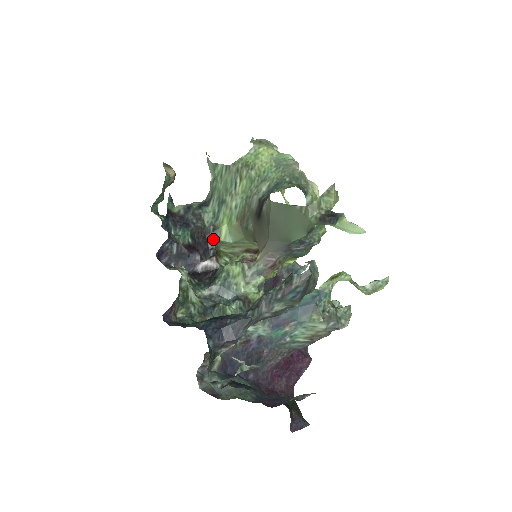
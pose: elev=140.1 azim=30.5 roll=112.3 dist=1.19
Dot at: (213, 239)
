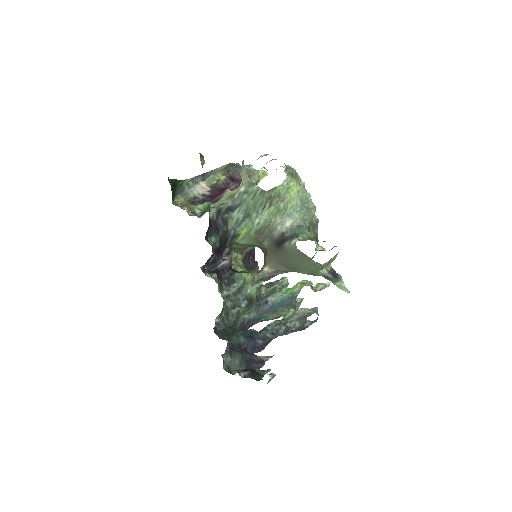
Dot at: (231, 240)
